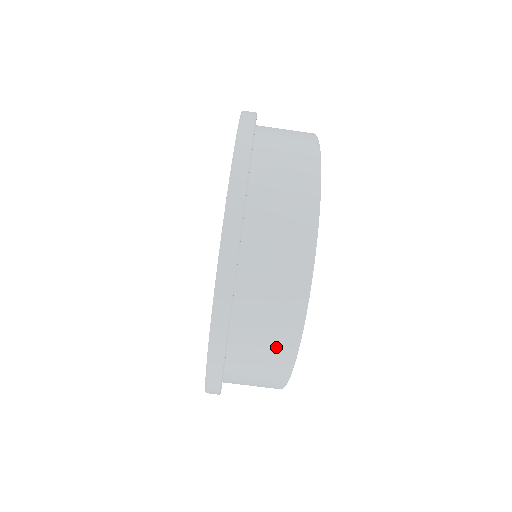
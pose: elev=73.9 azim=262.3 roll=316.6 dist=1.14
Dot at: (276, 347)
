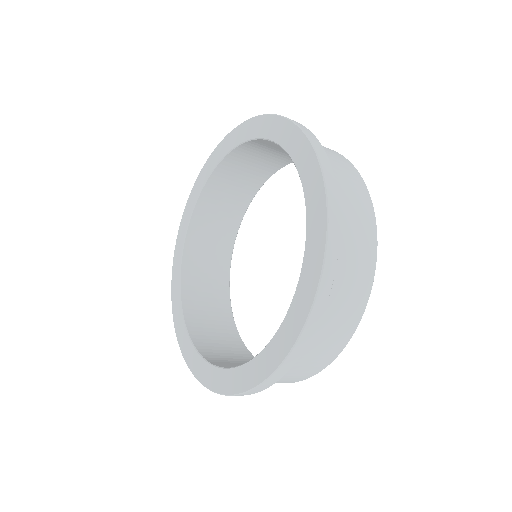
Dot at: occluded
